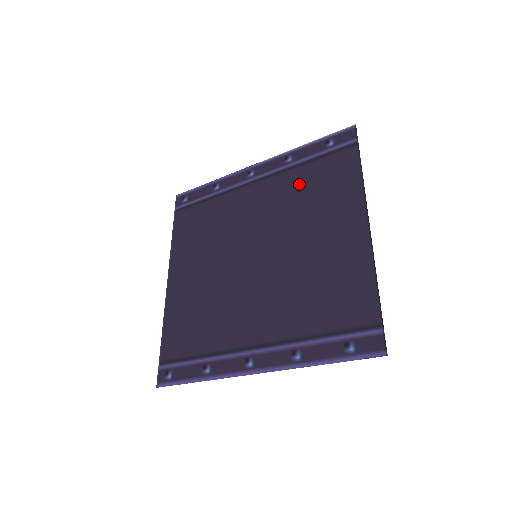
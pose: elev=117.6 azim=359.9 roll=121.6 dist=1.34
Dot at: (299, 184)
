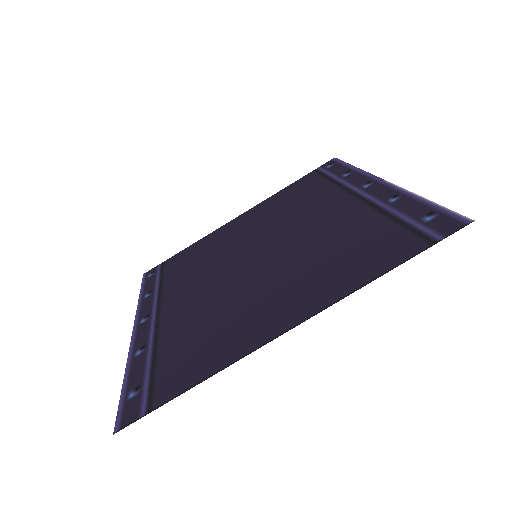
Dot at: (353, 230)
